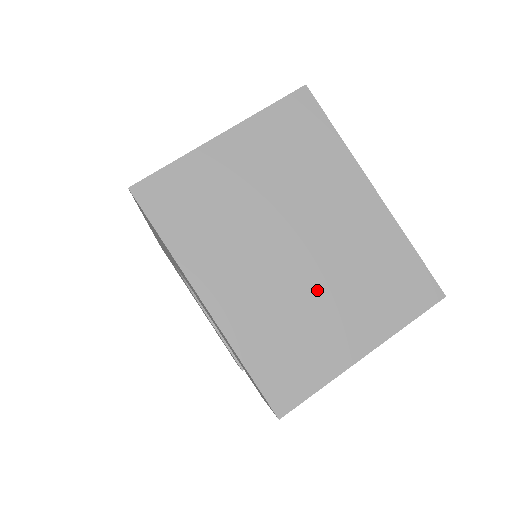
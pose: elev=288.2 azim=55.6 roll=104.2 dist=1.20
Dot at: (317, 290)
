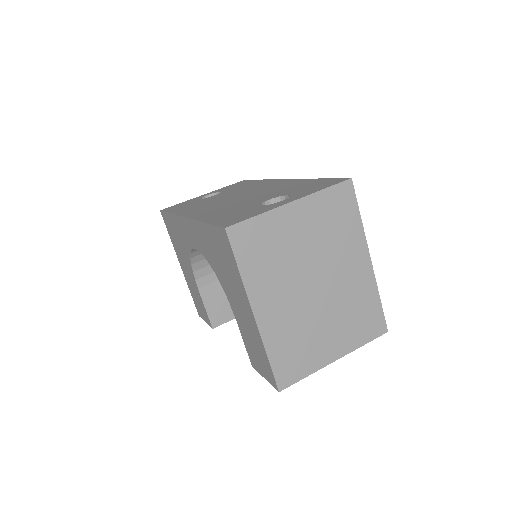
Dot at: (321, 317)
